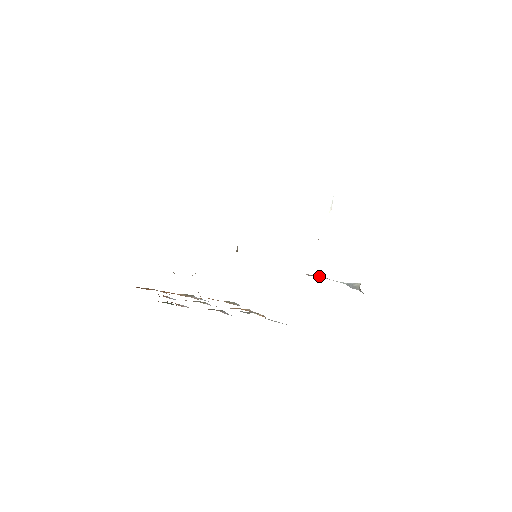
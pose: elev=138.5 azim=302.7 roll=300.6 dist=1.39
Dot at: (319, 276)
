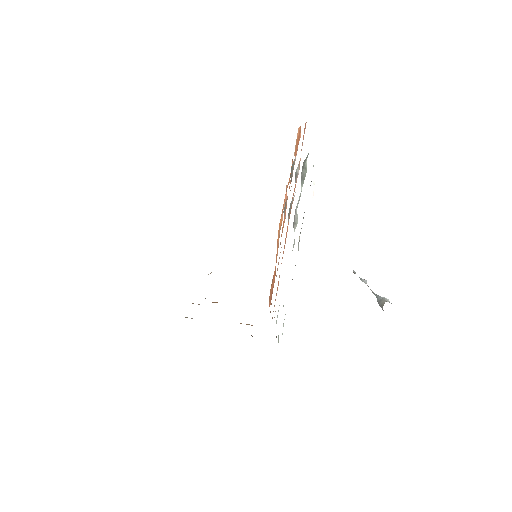
Dot at: (360, 278)
